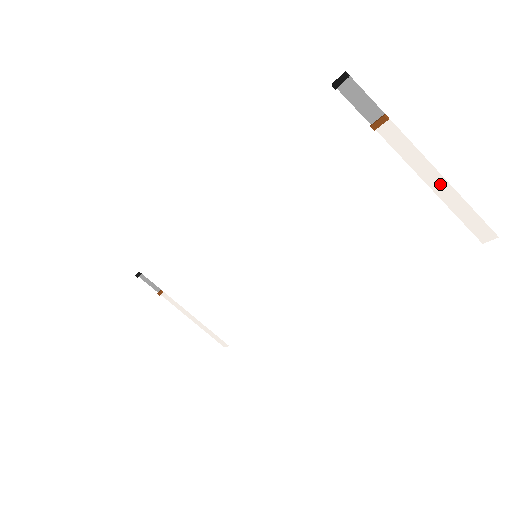
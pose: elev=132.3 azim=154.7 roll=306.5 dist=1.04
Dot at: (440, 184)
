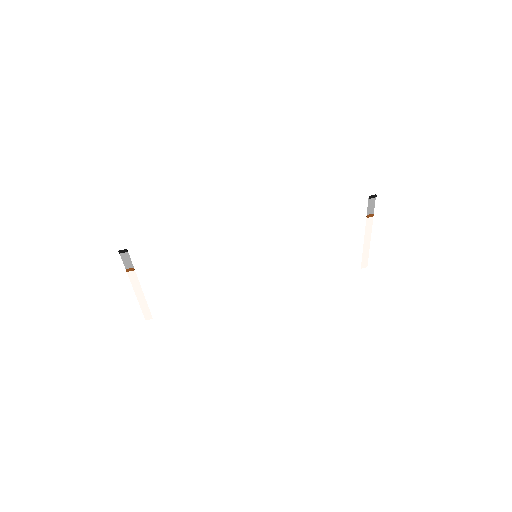
Dot at: (367, 243)
